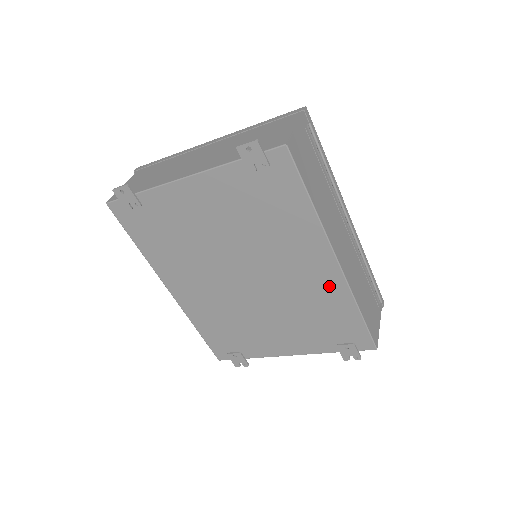
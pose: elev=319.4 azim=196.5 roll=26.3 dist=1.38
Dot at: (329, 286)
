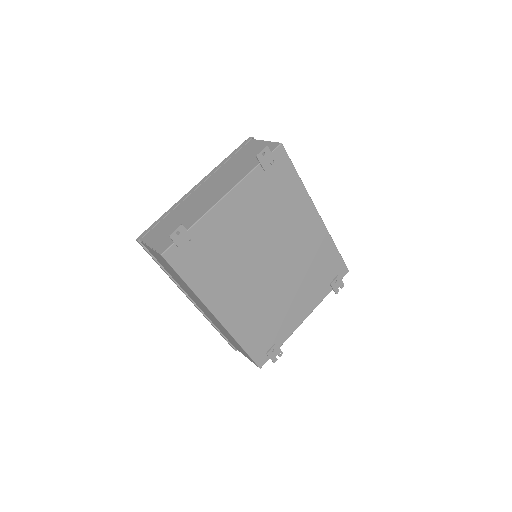
Dot at: (318, 237)
